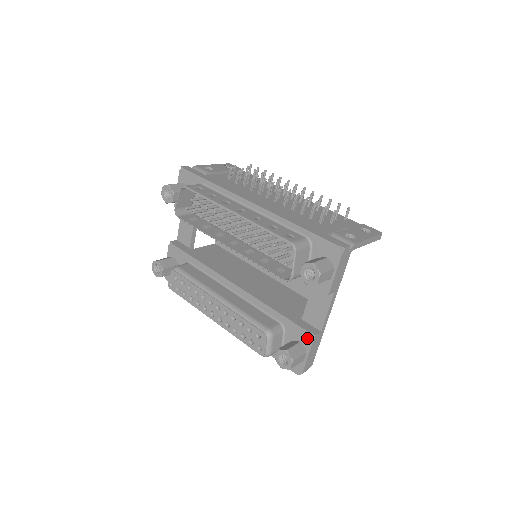
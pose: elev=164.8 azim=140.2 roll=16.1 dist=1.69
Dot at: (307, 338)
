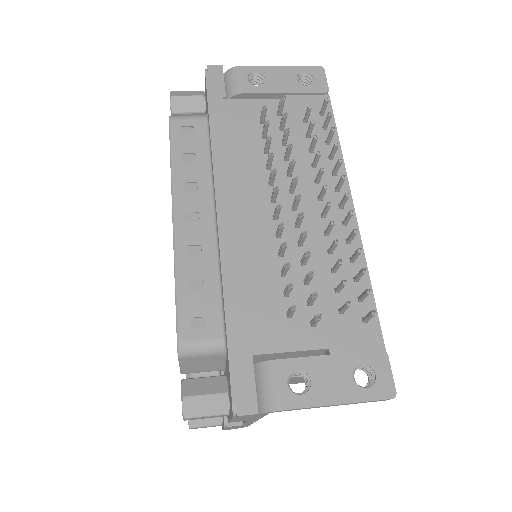
Dot at: (223, 417)
